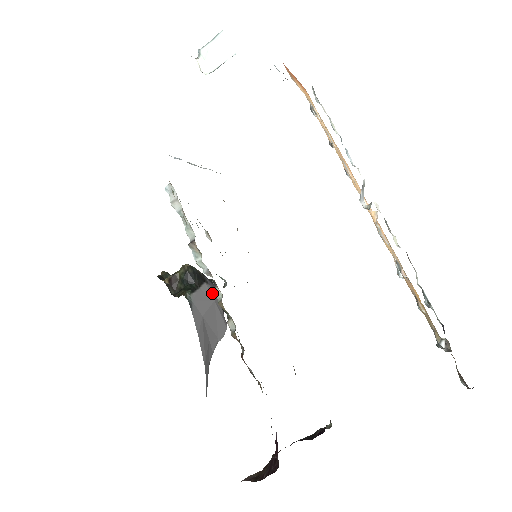
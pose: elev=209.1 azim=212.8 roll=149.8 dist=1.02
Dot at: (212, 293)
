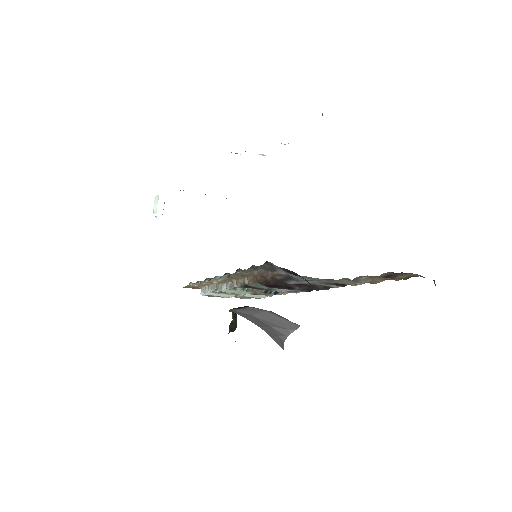
Dot at: (262, 310)
